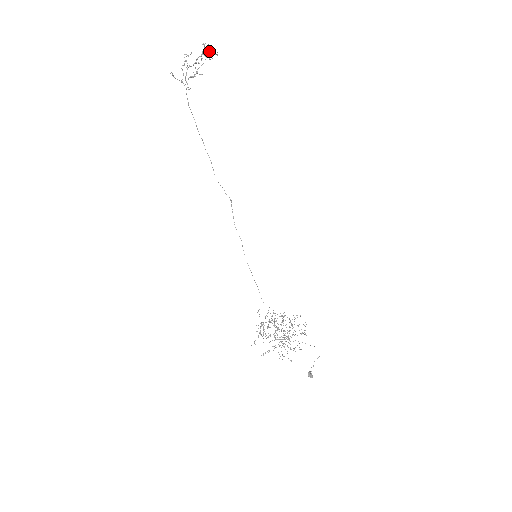
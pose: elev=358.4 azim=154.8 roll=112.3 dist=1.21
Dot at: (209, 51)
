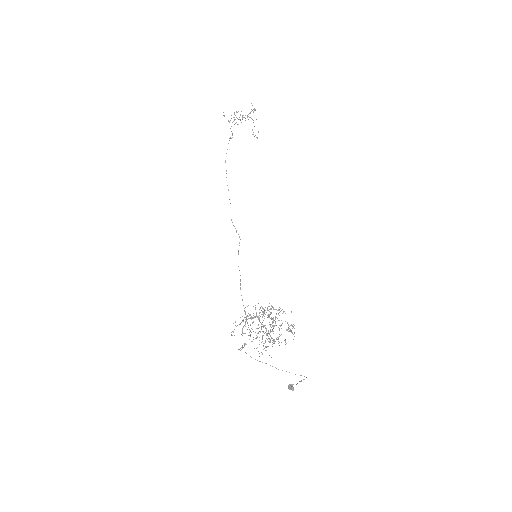
Dot at: occluded
